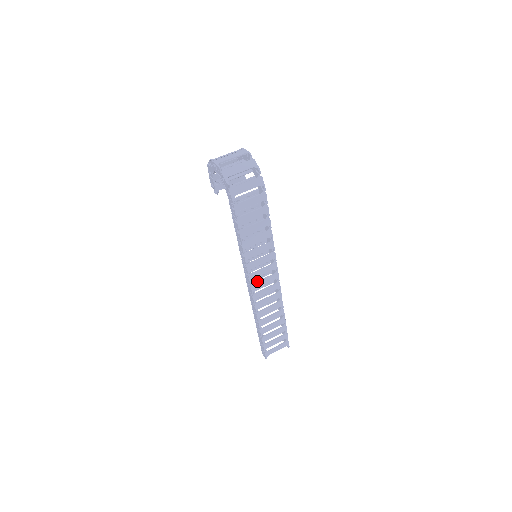
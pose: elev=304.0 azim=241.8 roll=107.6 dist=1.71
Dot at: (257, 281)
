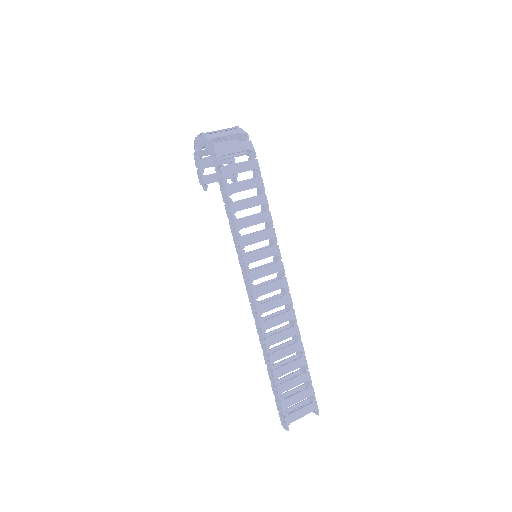
Dot at: (260, 286)
